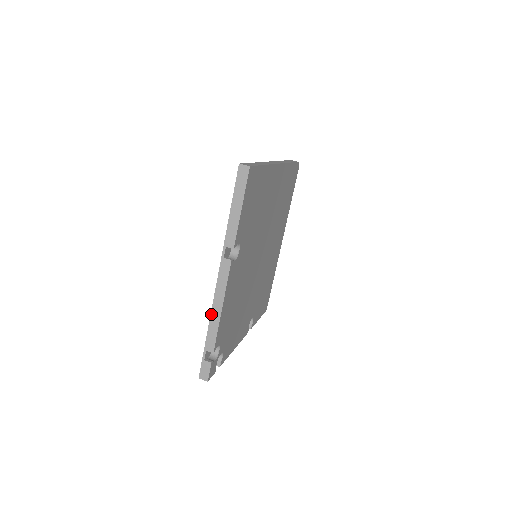
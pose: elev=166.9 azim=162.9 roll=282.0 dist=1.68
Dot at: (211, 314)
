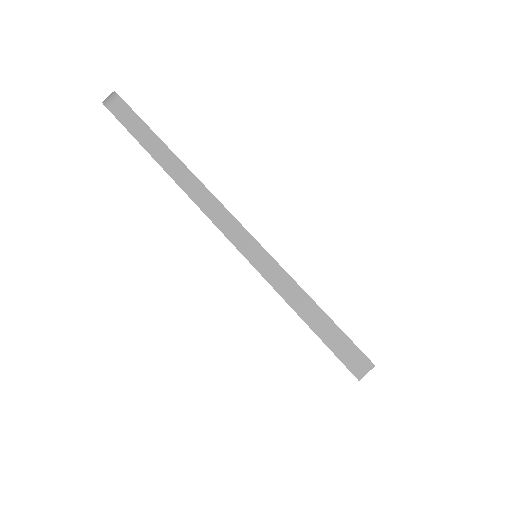
Dot at: occluded
